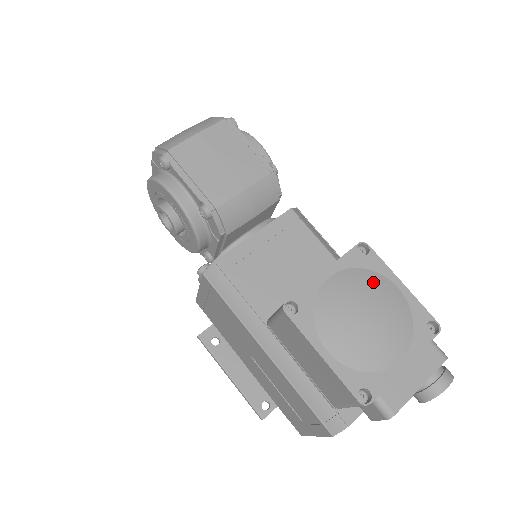
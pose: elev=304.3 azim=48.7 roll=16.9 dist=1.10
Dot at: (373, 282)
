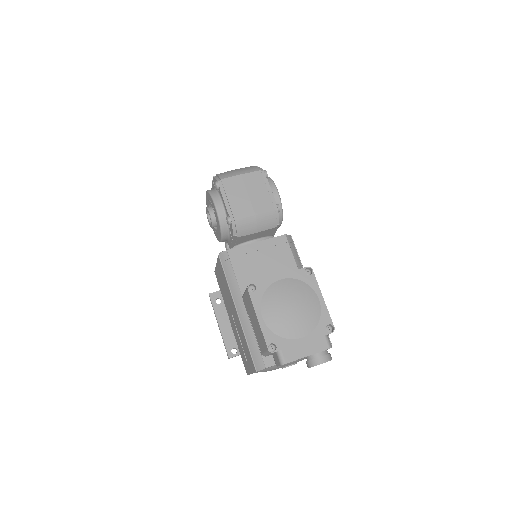
Dot at: (305, 291)
